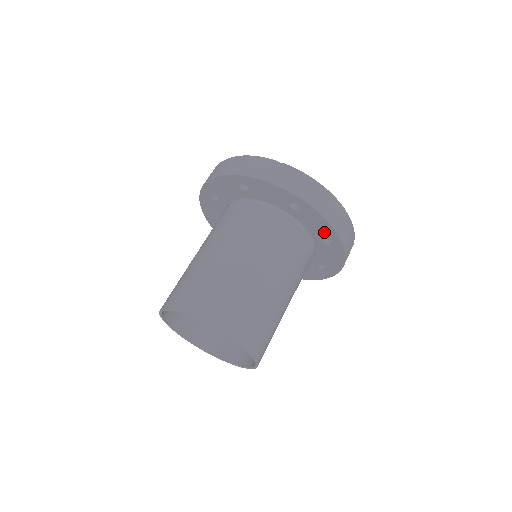
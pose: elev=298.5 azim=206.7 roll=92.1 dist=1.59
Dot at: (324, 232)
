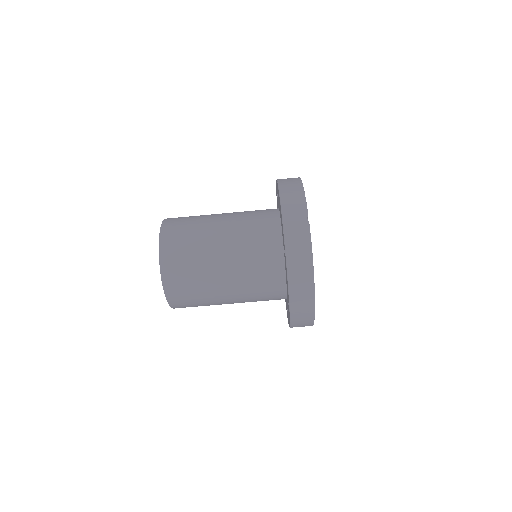
Dot at: occluded
